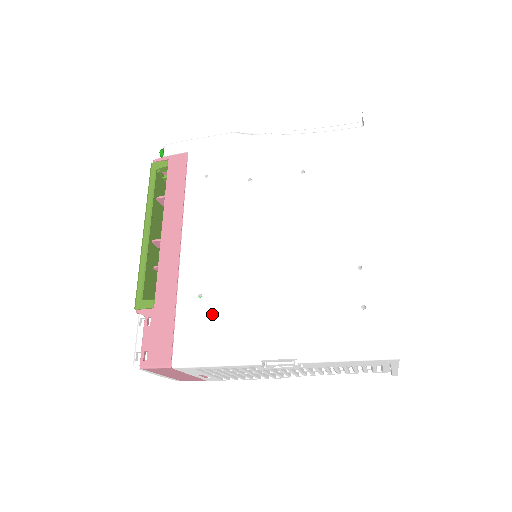
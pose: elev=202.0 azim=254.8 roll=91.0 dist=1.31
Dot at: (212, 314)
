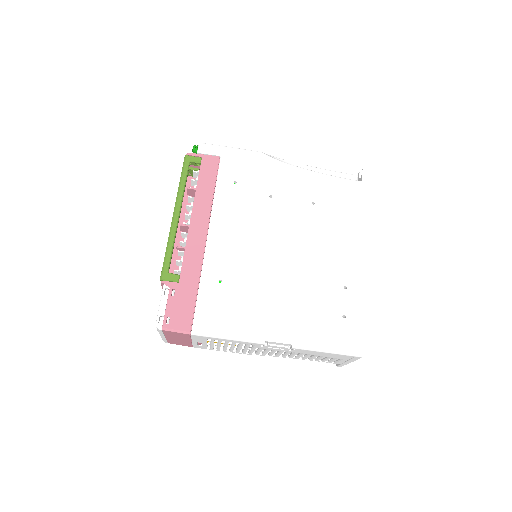
Dot at: (229, 298)
